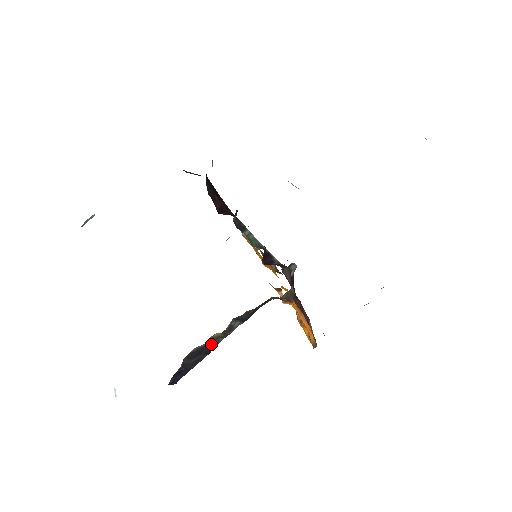
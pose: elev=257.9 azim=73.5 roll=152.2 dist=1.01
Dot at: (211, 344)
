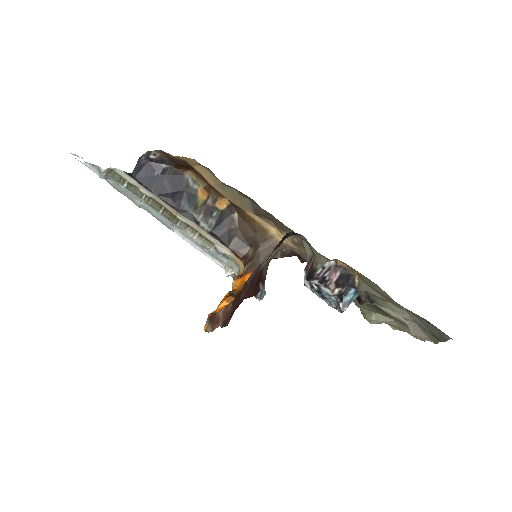
Dot at: (187, 198)
